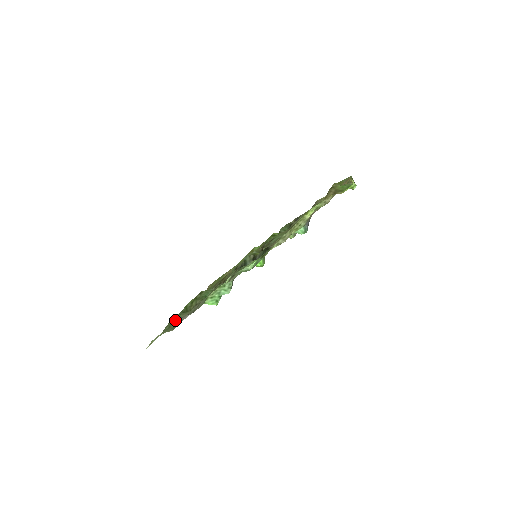
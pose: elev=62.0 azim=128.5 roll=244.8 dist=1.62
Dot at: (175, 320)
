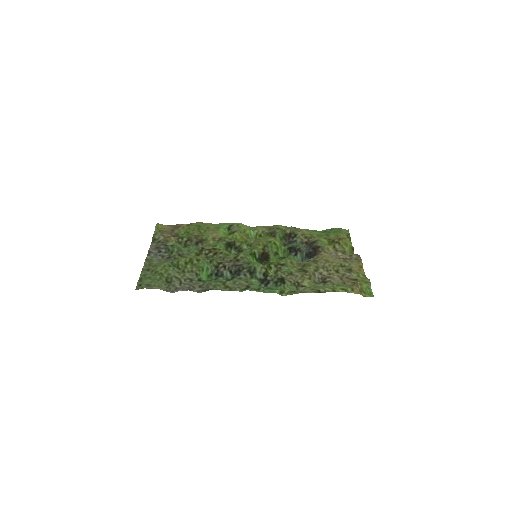
Dot at: (167, 273)
